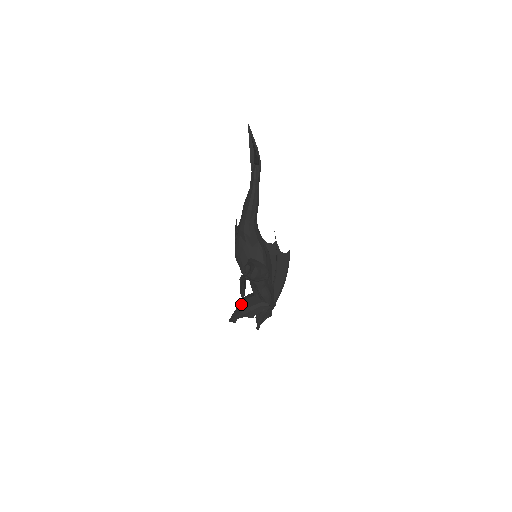
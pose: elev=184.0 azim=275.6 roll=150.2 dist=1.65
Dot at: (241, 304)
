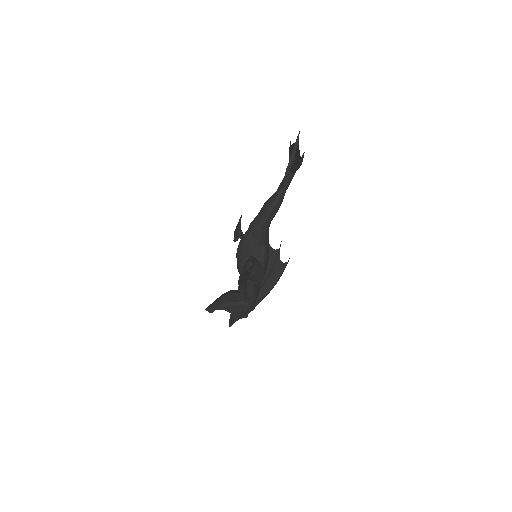
Dot at: (224, 297)
